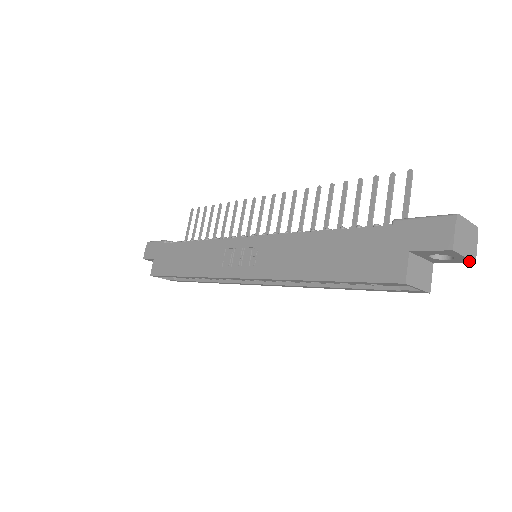
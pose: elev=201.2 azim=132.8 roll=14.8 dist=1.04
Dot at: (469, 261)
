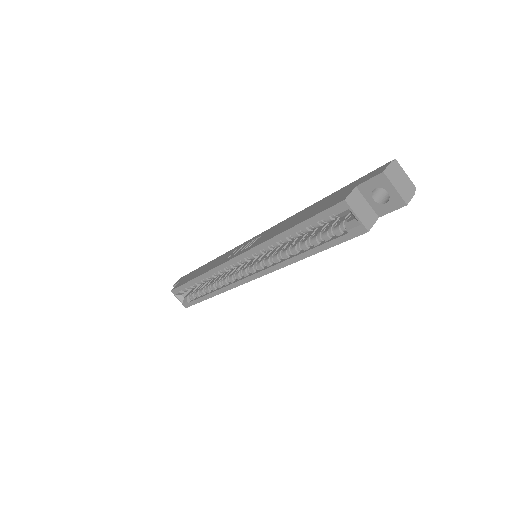
Dot at: (402, 201)
